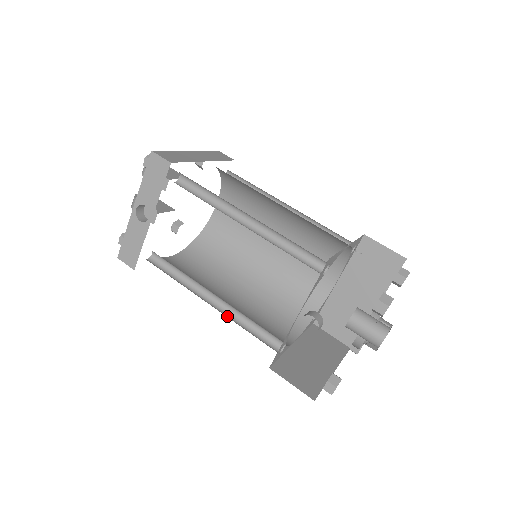
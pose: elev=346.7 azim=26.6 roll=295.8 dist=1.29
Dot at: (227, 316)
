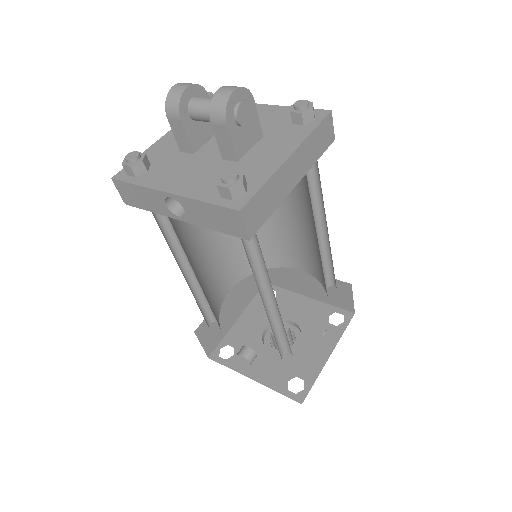
Dot at: (190, 285)
